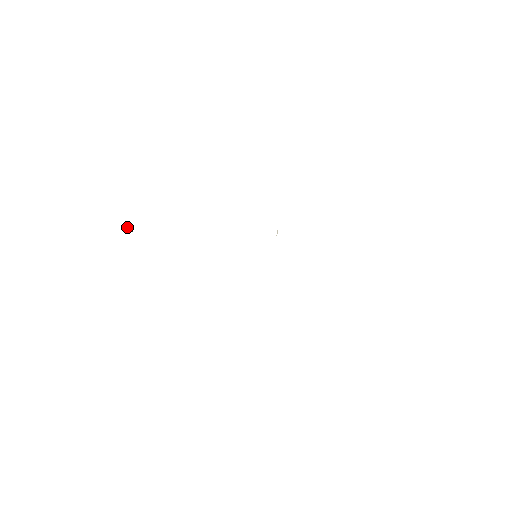
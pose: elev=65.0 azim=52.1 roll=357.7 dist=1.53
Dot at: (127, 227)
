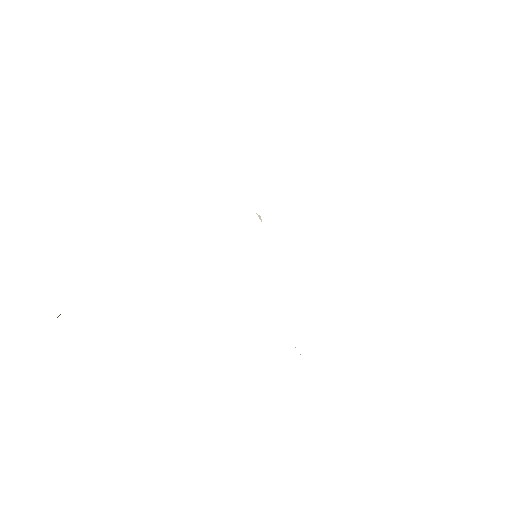
Dot at: occluded
